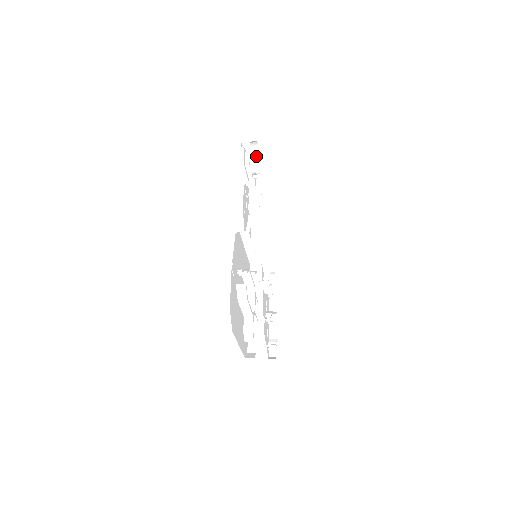
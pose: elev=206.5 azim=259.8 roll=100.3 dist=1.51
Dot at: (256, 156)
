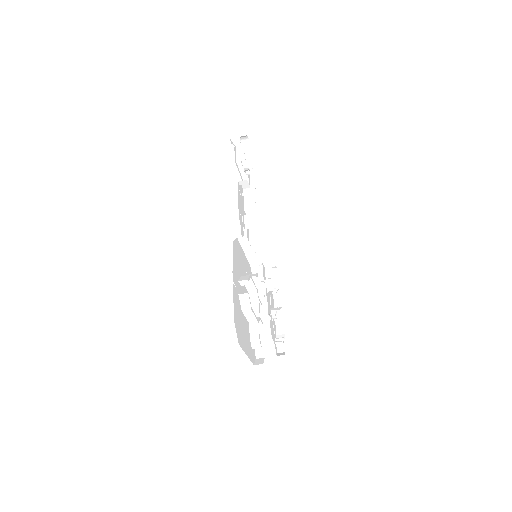
Dot at: (247, 150)
